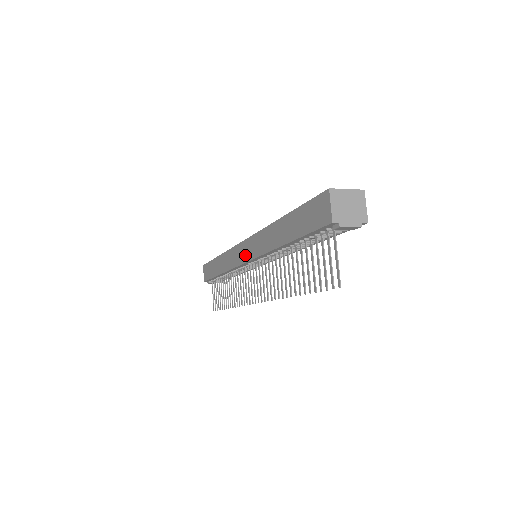
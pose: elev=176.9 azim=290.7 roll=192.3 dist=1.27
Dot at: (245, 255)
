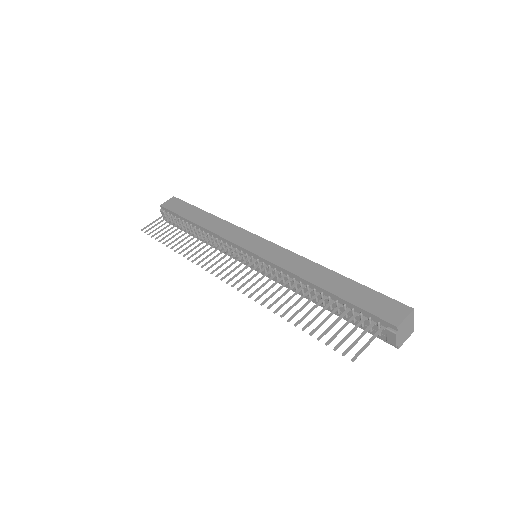
Dot at: (256, 247)
